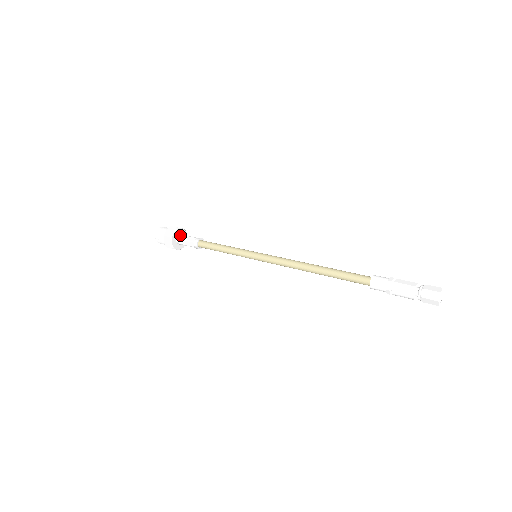
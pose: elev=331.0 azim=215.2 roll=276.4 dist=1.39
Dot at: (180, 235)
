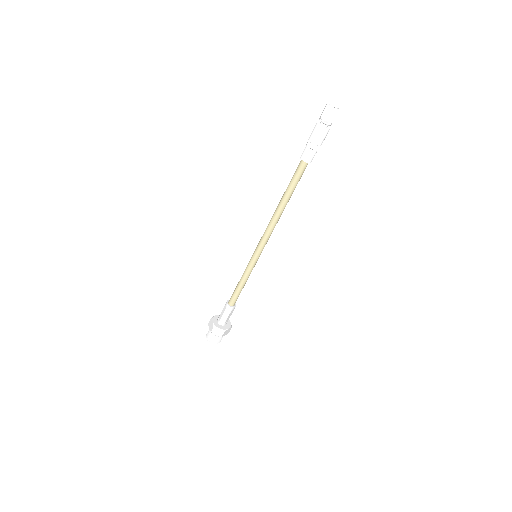
Dot at: occluded
